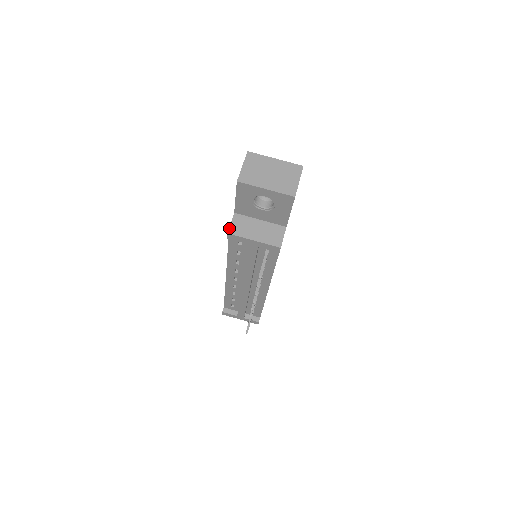
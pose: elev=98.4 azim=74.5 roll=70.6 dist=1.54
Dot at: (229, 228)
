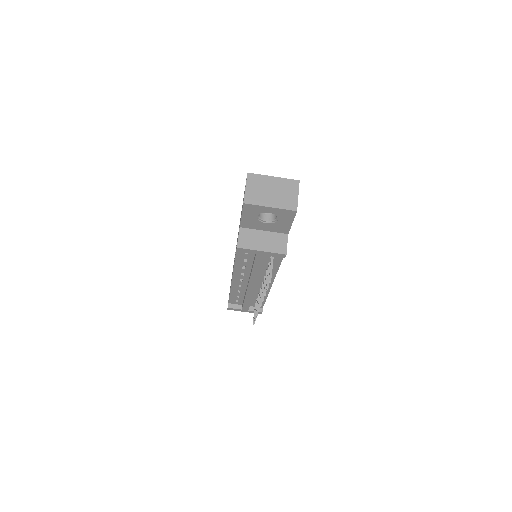
Dot at: (238, 242)
